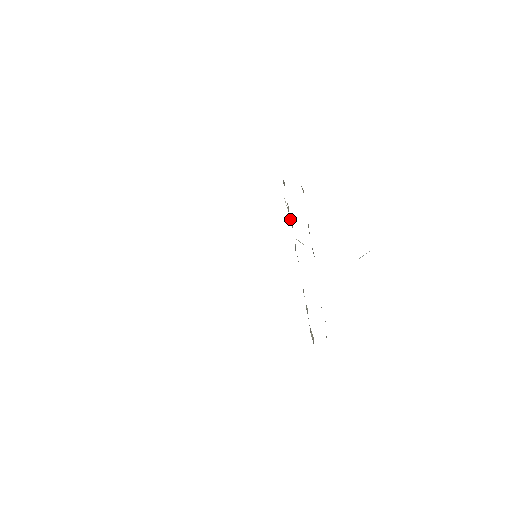
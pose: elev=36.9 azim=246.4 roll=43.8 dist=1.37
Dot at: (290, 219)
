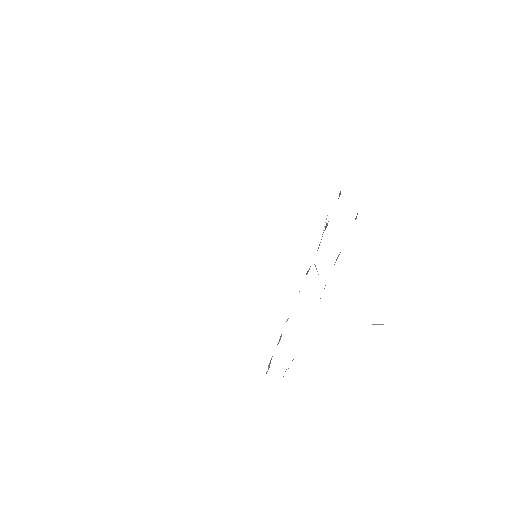
Dot at: occluded
